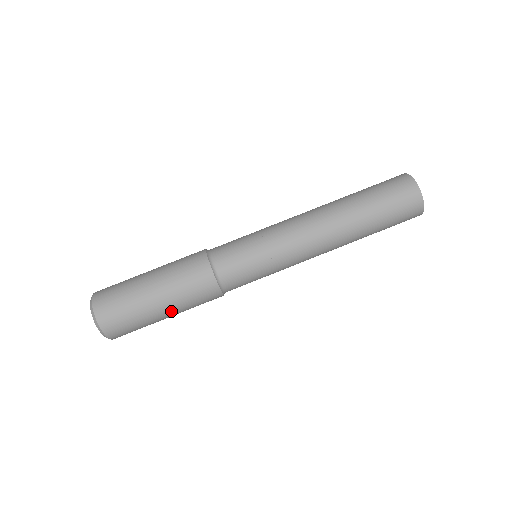
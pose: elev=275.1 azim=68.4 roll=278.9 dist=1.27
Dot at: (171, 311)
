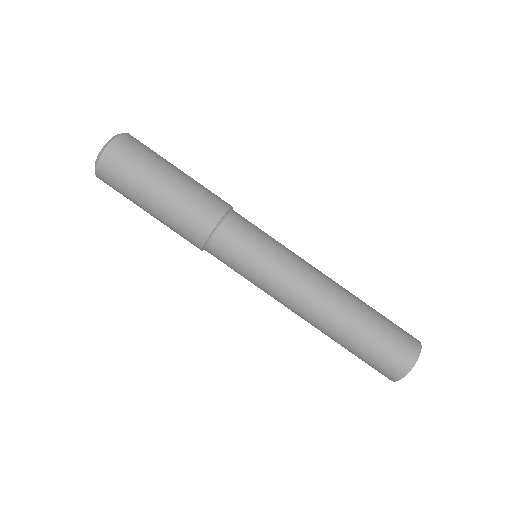
Dot at: (156, 212)
